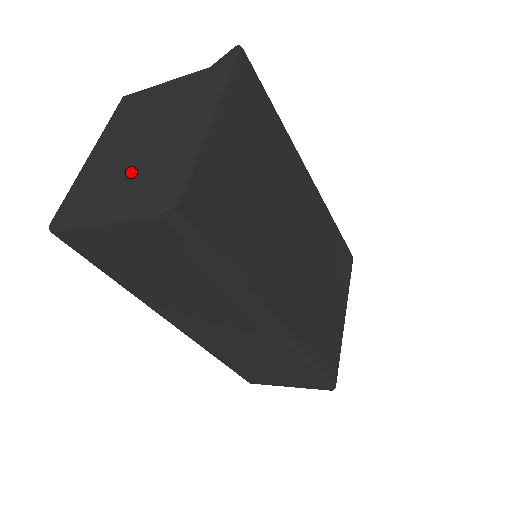
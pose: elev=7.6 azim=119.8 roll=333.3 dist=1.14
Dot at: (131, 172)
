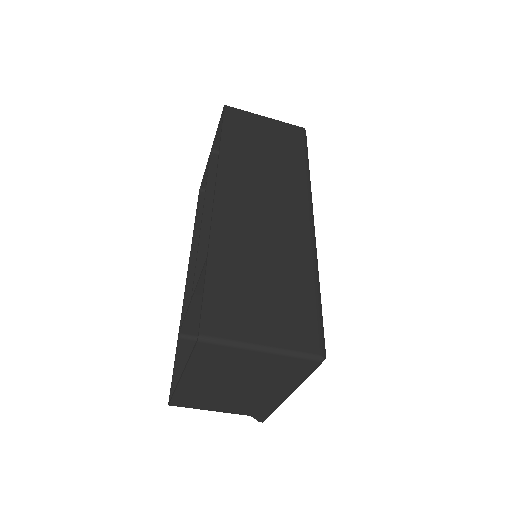
Dot at: occluded
